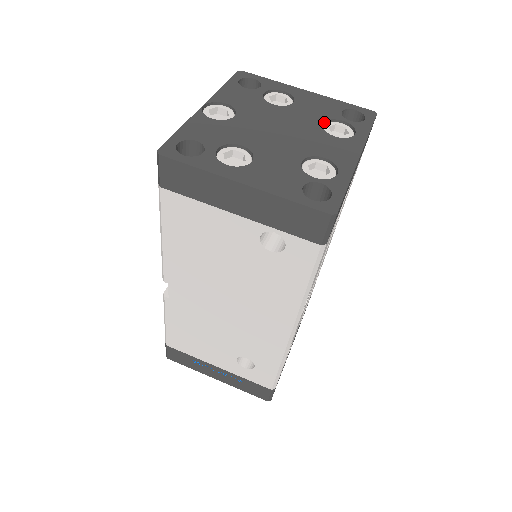
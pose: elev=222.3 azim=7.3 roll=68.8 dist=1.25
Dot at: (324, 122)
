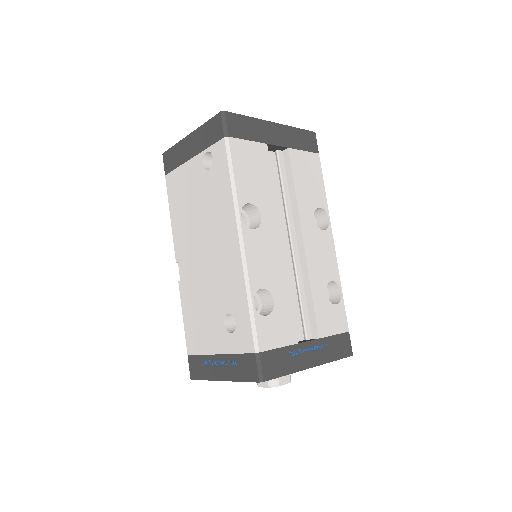
Dot at: occluded
